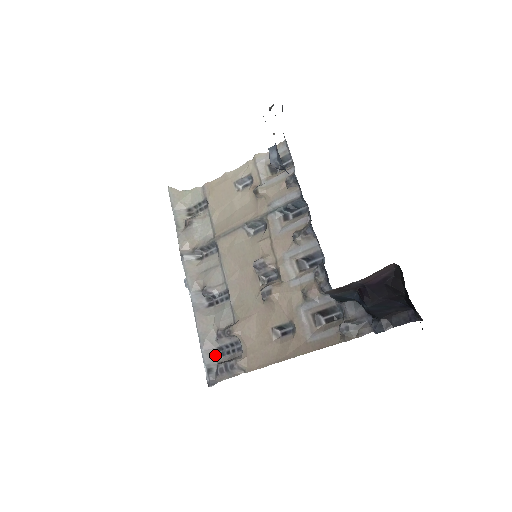
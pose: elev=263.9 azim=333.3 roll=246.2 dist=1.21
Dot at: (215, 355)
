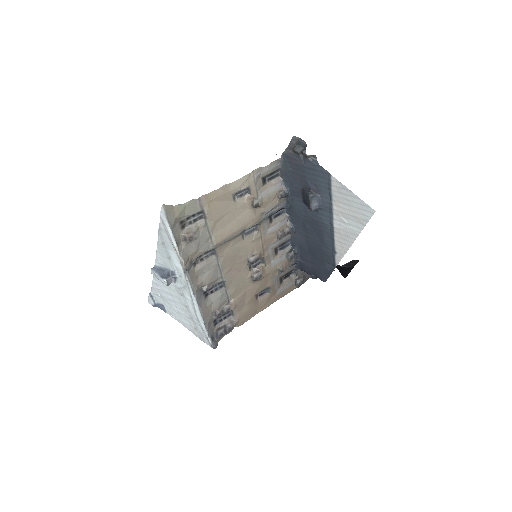
Dot at: (213, 327)
